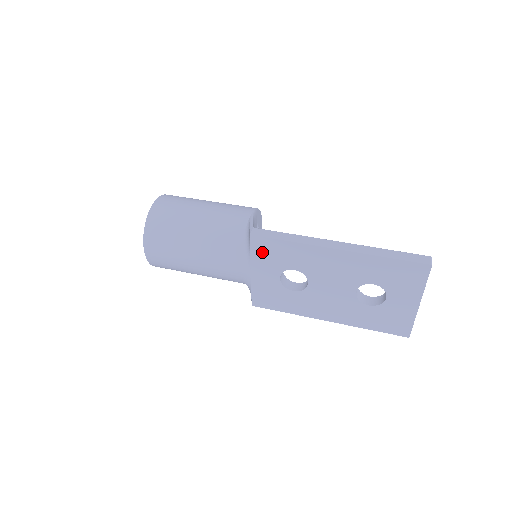
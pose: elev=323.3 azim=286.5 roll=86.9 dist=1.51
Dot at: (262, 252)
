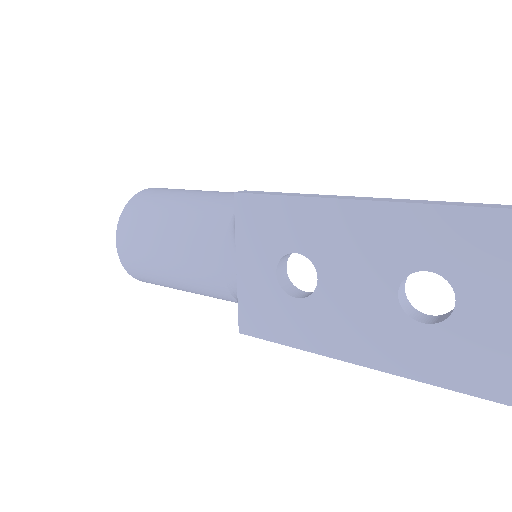
Dot at: (250, 223)
